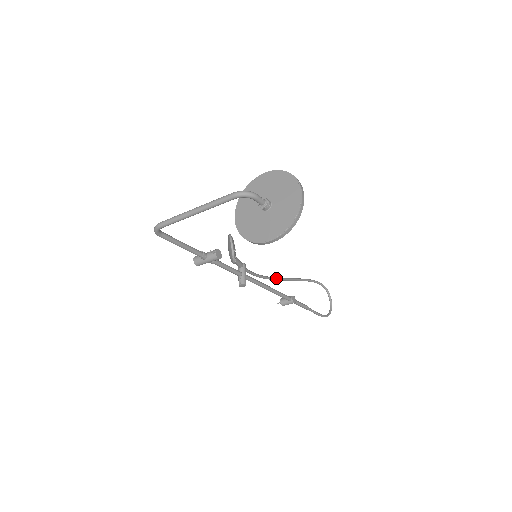
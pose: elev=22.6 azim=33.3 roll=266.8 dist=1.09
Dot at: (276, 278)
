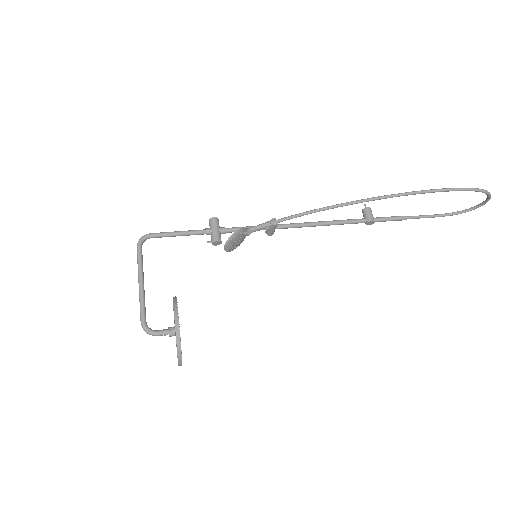
Dot at: occluded
